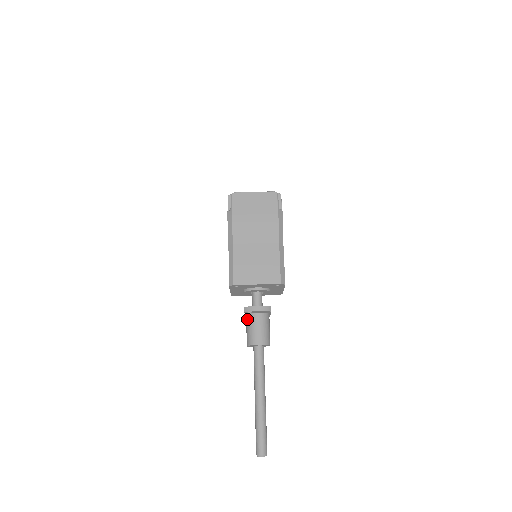
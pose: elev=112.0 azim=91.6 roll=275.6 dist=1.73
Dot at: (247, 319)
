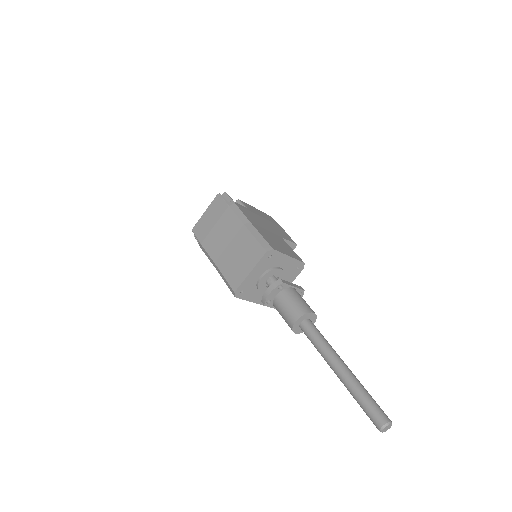
Dot at: occluded
